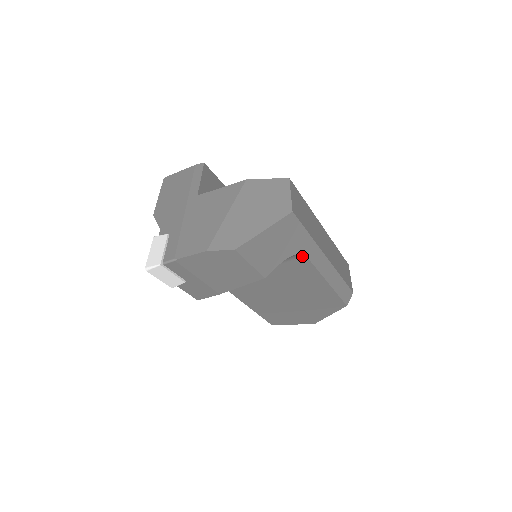
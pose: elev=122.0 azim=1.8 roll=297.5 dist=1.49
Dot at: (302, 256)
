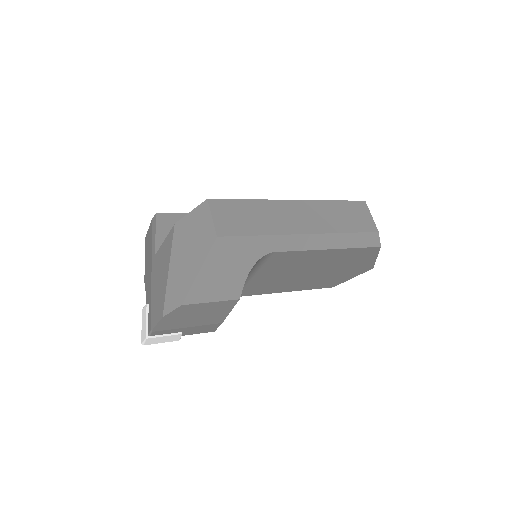
Dot at: (270, 254)
